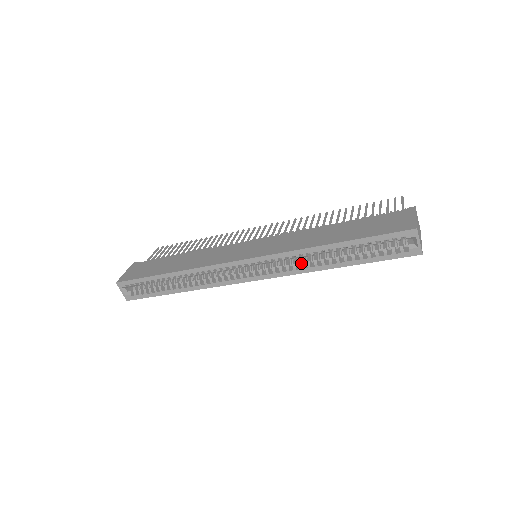
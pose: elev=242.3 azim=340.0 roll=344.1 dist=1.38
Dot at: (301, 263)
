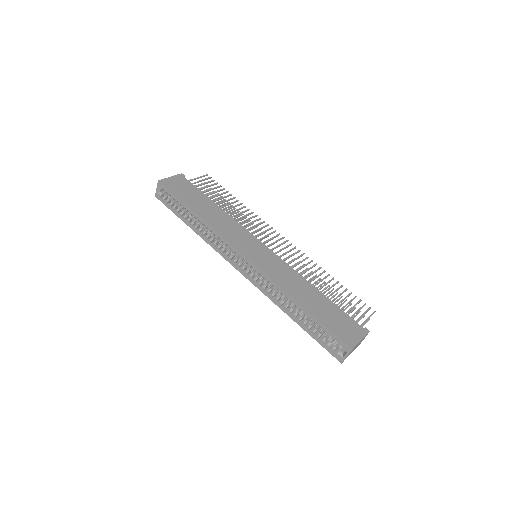
Dot at: (274, 293)
